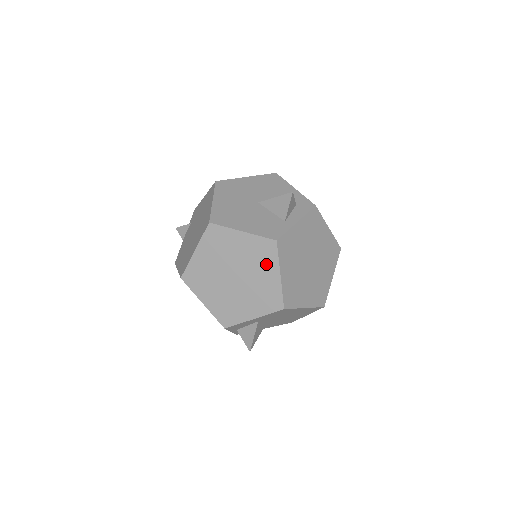
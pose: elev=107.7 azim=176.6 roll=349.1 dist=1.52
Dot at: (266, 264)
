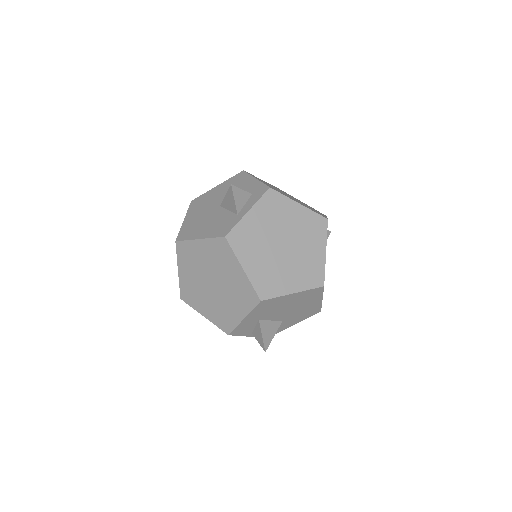
Dot at: (228, 262)
